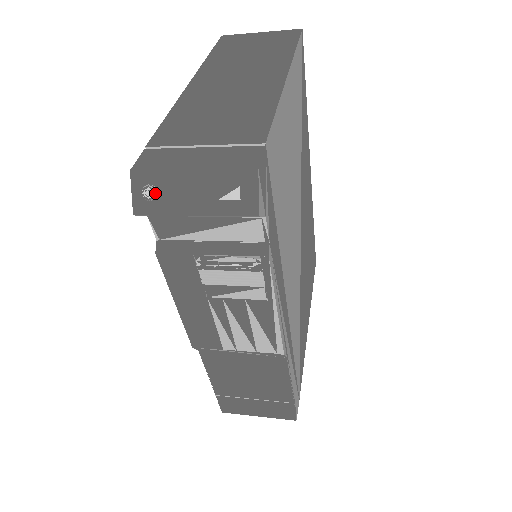
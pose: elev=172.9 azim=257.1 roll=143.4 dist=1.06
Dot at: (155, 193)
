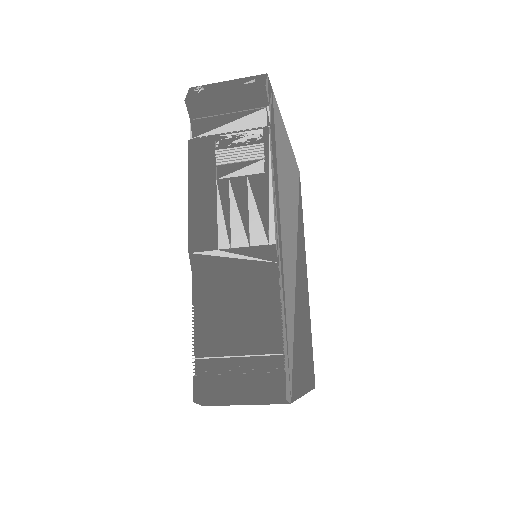
Dot at: (203, 88)
